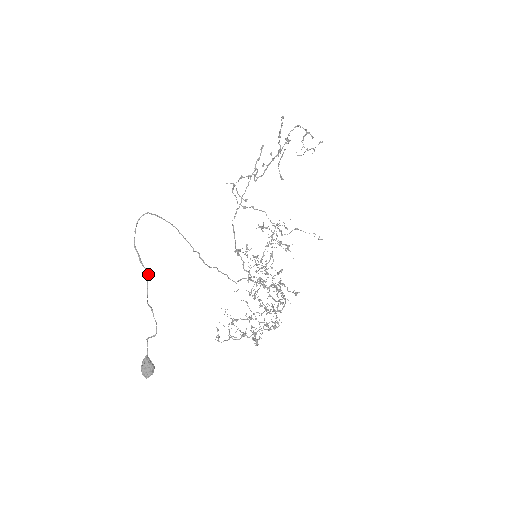
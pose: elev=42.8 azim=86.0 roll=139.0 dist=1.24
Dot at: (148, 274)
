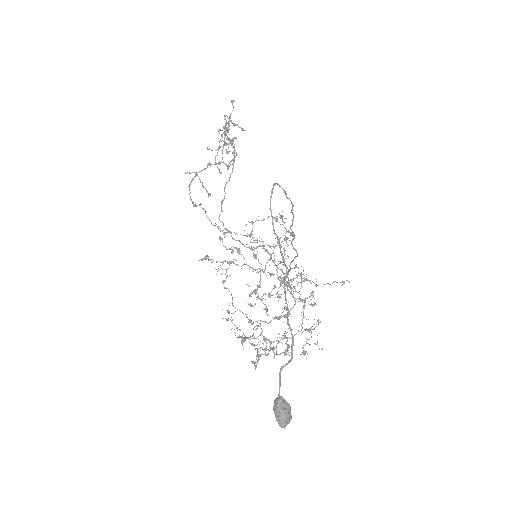
Dot at: occluded
